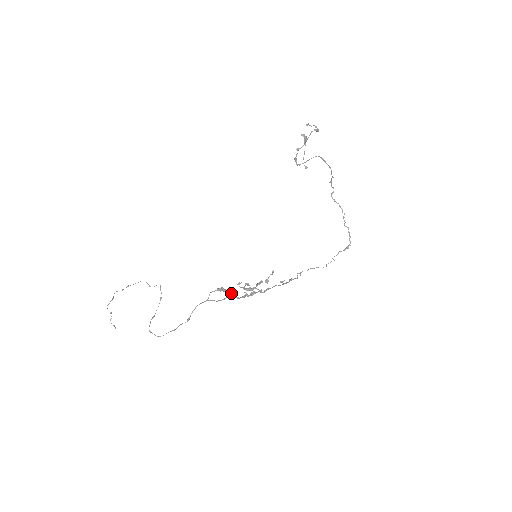
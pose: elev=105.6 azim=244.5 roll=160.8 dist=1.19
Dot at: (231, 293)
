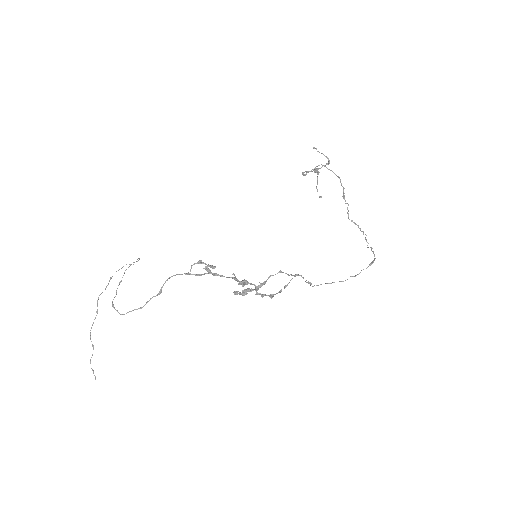
Dot at: (216, 273)
